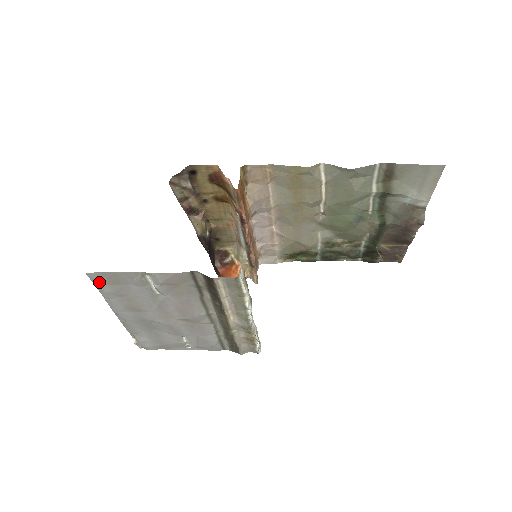
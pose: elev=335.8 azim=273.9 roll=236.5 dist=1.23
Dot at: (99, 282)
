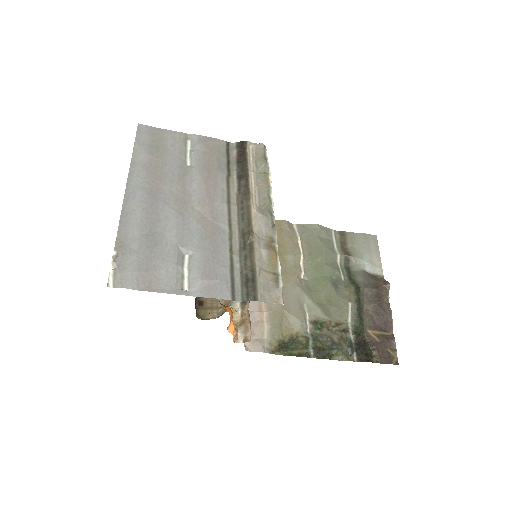
Dot at: (142, 138)
